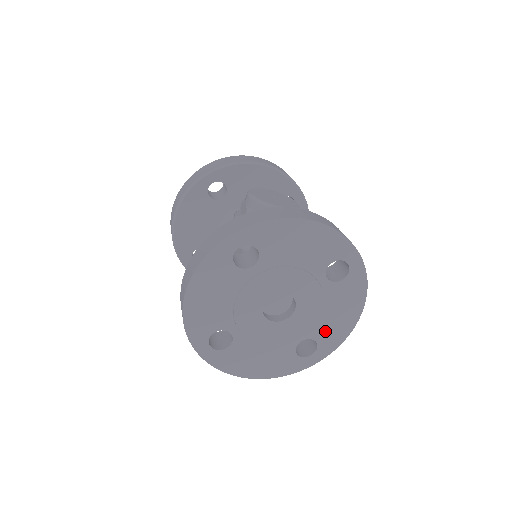
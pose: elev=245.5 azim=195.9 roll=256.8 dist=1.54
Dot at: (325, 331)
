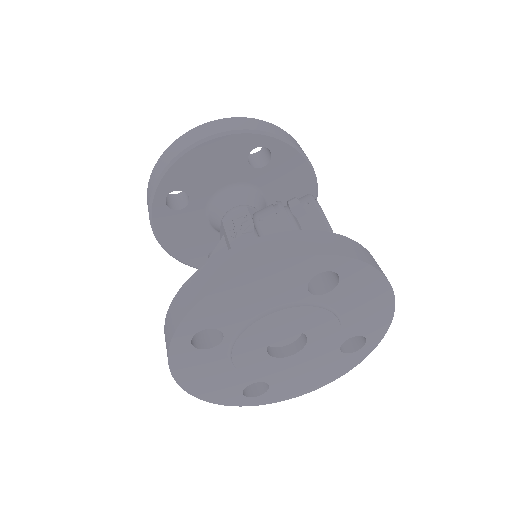
Dot at: (285, 384)
